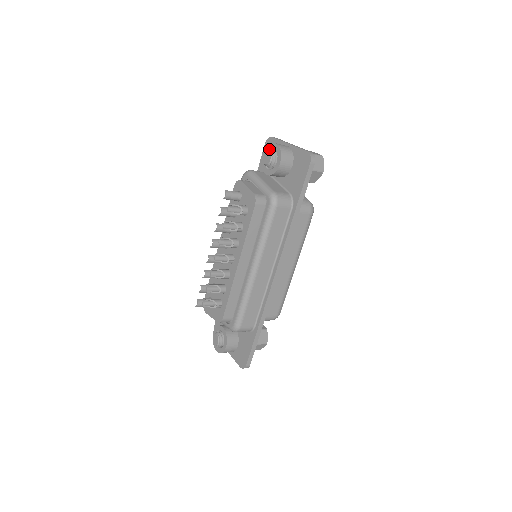
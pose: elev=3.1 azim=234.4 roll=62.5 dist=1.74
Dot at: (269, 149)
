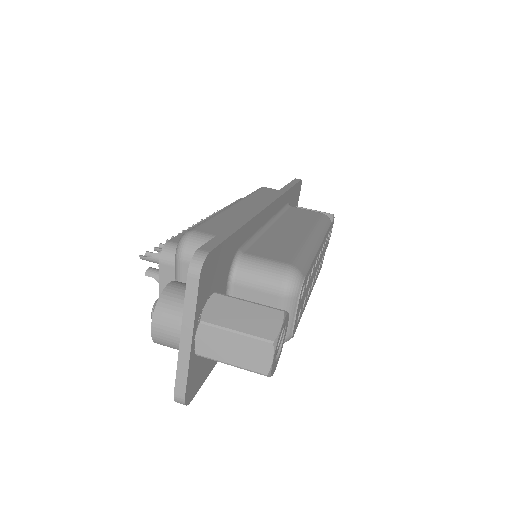
Dot at: (159, 305)
